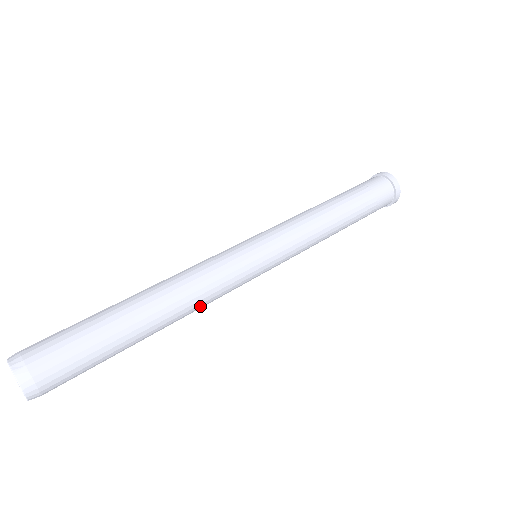
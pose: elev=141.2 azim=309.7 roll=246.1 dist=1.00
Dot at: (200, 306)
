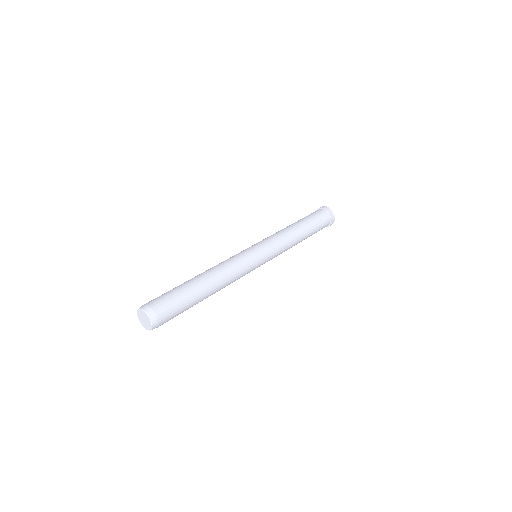
Dot at: occluded
